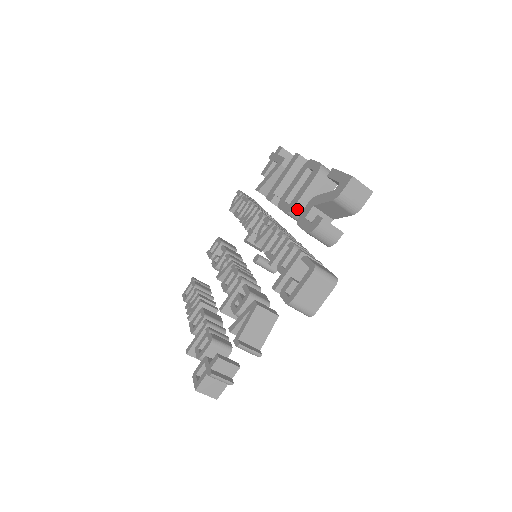
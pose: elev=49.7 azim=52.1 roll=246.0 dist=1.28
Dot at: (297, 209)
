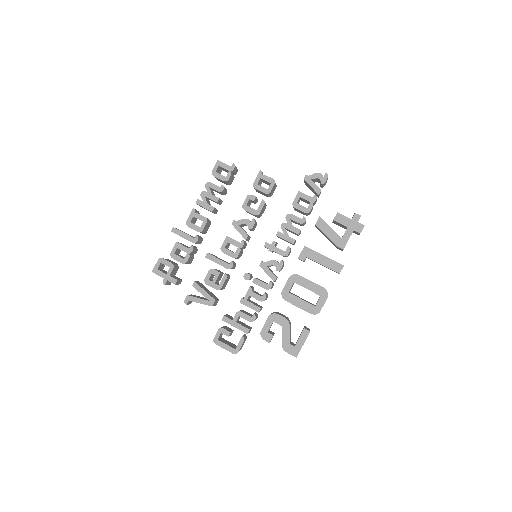
Dot at: (286, 300)
